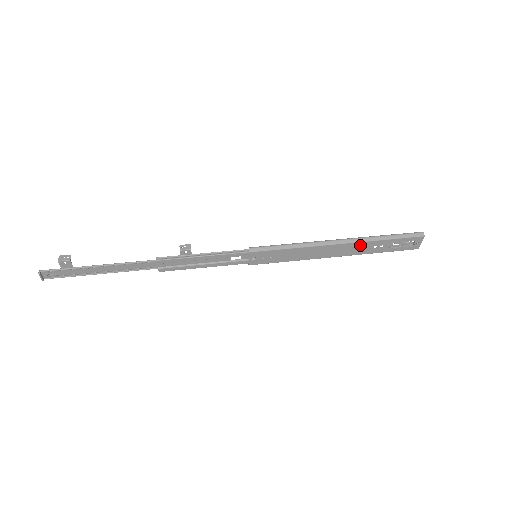
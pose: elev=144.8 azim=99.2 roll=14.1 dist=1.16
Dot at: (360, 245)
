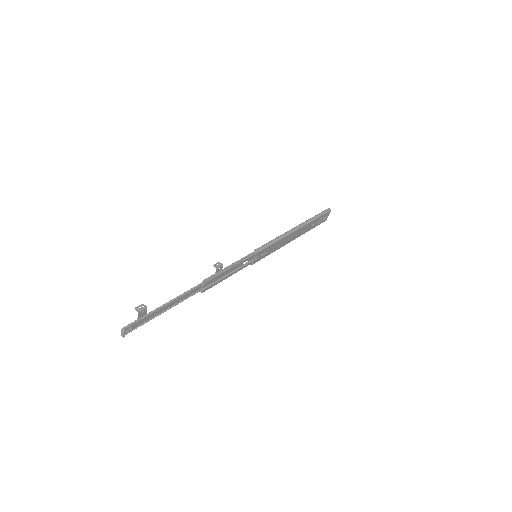
Dot at: (305, 227)
